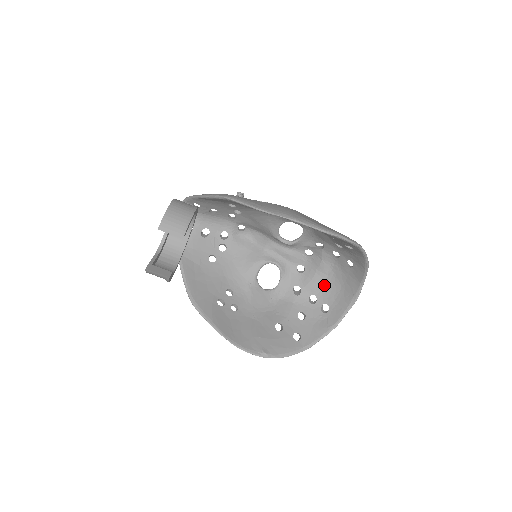
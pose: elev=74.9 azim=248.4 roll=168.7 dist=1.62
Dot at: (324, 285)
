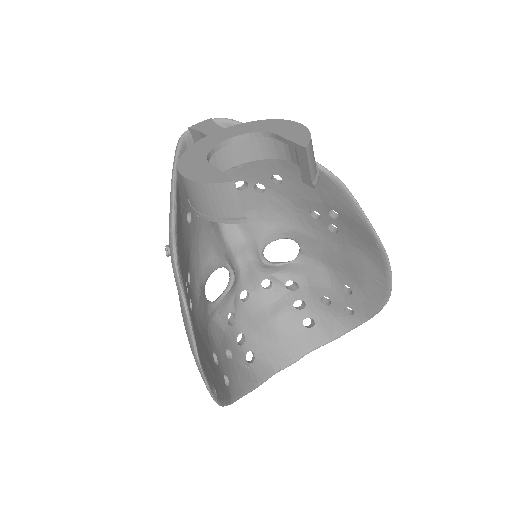
Dot at: (260, 329)
